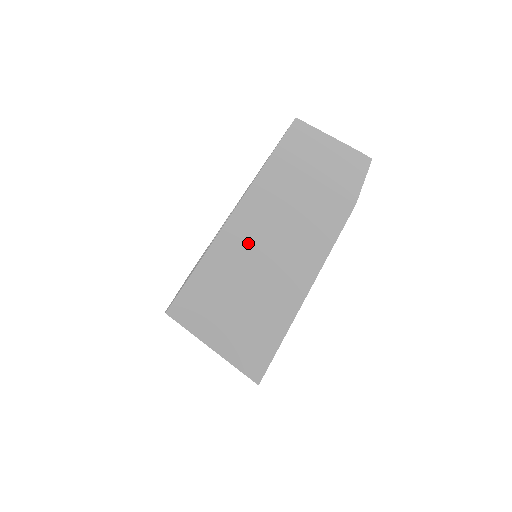
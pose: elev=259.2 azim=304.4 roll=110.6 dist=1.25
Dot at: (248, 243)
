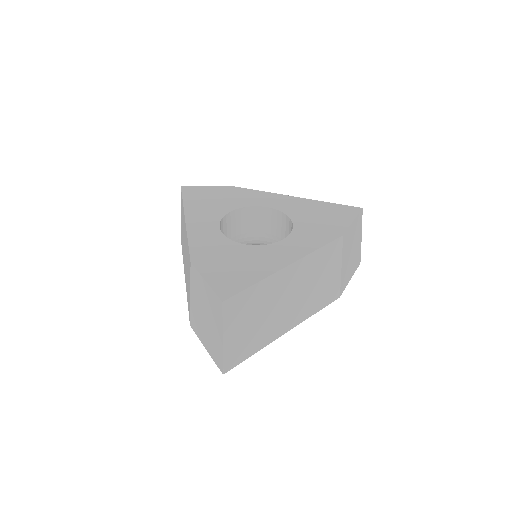
Dot at: (288, 285)
